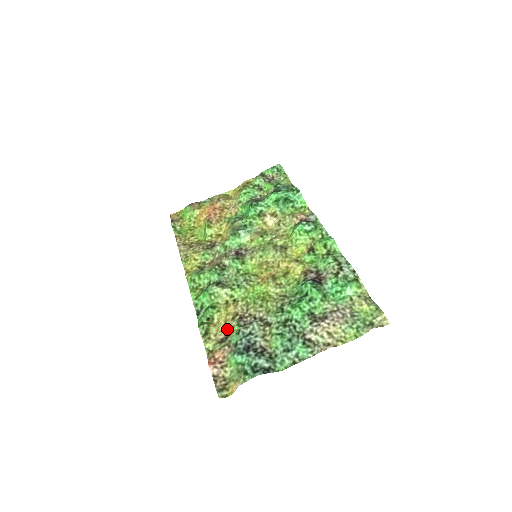
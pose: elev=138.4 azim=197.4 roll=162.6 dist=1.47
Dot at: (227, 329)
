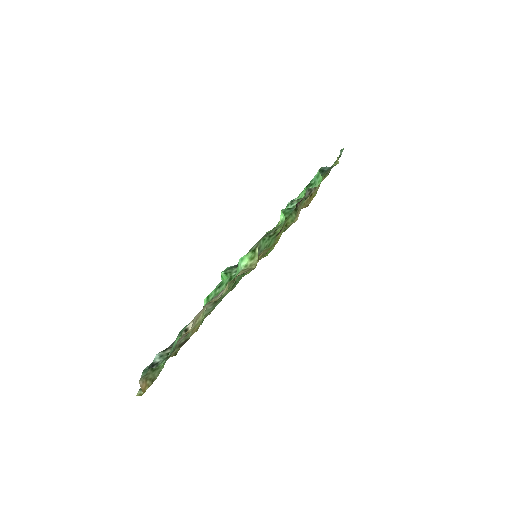
Dot at: (191, 333)
